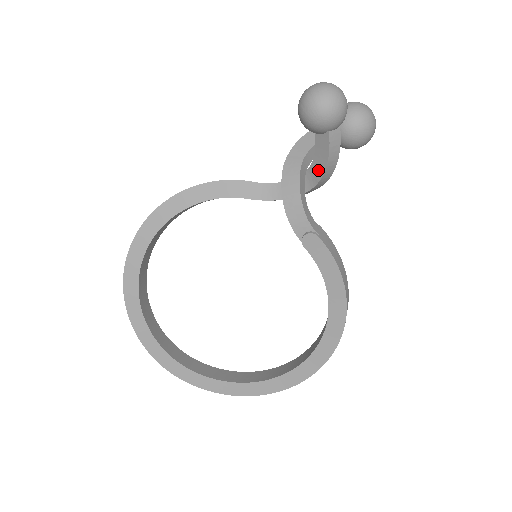
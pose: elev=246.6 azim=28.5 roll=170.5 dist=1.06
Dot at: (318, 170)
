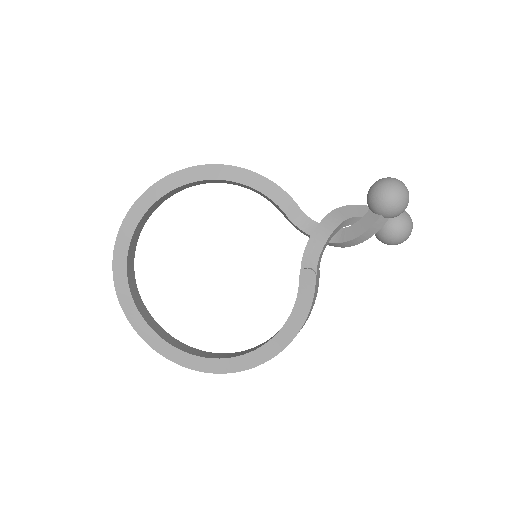
Dot at: (350, 234)
